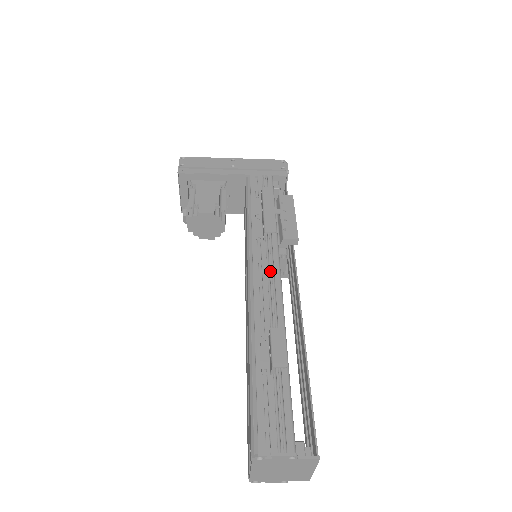
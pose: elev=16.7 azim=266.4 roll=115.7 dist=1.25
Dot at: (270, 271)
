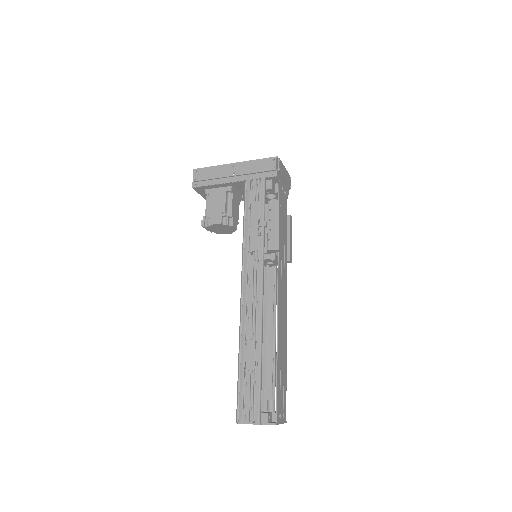
Dot at: (255, 284)
